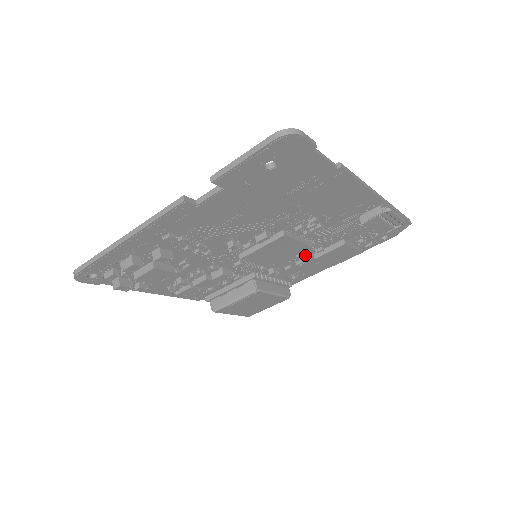
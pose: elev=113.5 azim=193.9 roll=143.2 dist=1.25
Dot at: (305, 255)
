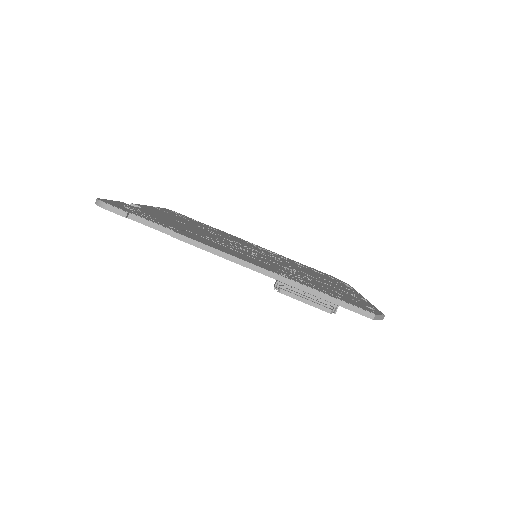
Dot at: occluded
